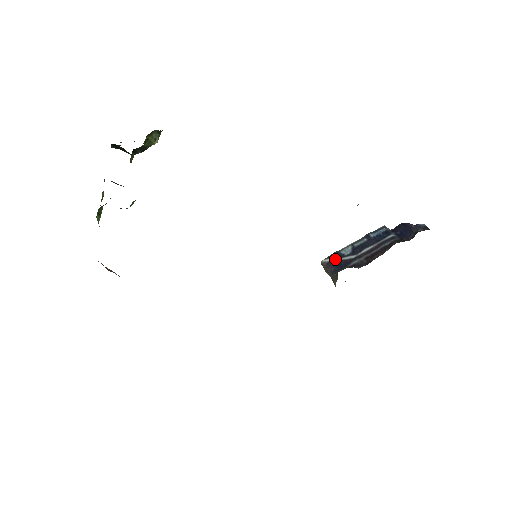
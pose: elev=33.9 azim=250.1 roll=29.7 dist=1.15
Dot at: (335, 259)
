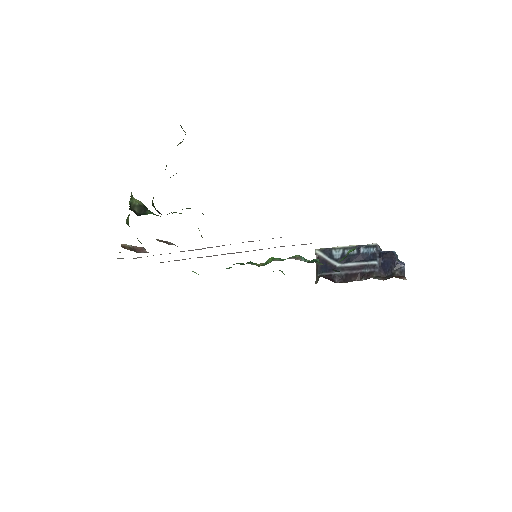
Dot at: (325, 257)
